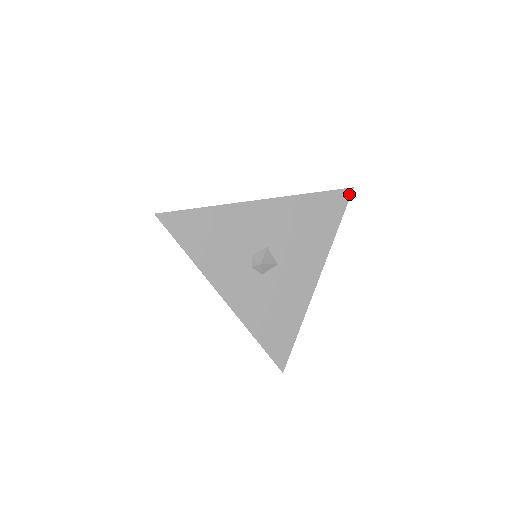
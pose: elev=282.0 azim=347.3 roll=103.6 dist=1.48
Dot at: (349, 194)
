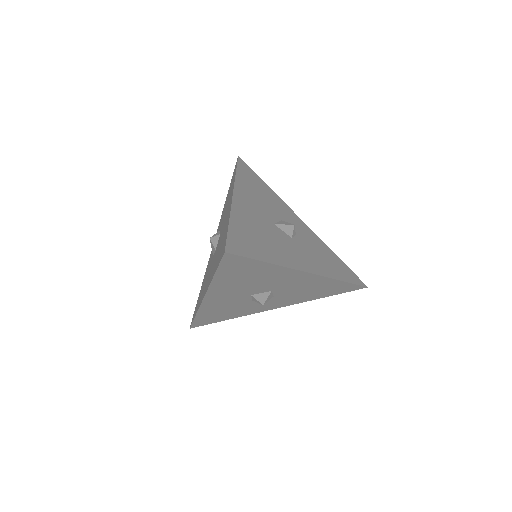
Dot at: (231, 255)
